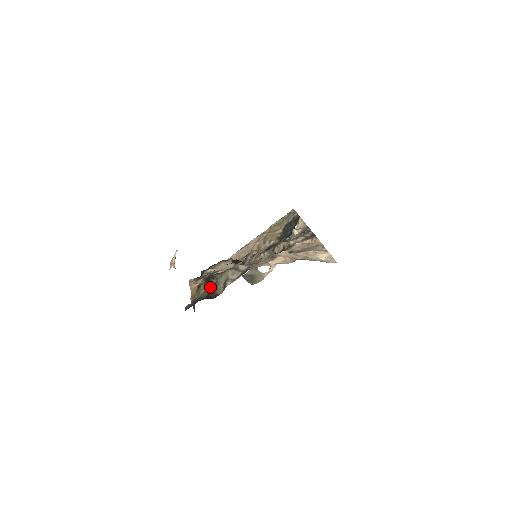
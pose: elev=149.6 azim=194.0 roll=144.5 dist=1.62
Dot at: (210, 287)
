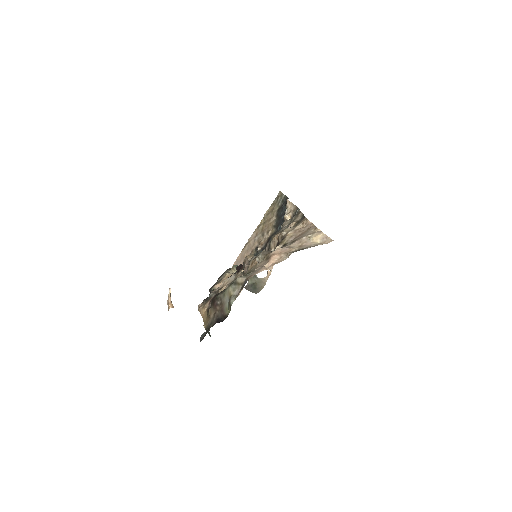
Dot at: (217, 310)
